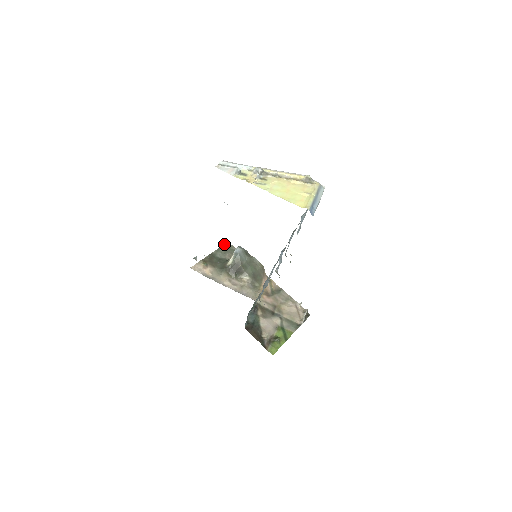
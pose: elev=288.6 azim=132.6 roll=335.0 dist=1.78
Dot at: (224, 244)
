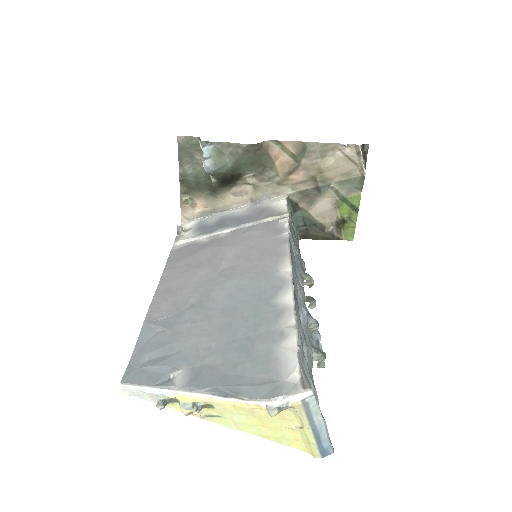
Dot at: (178, 146)
